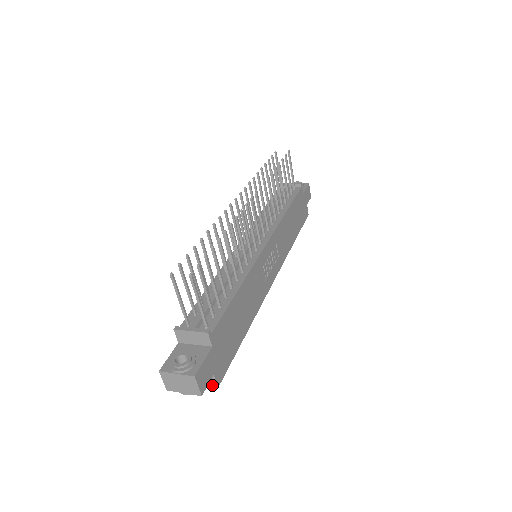
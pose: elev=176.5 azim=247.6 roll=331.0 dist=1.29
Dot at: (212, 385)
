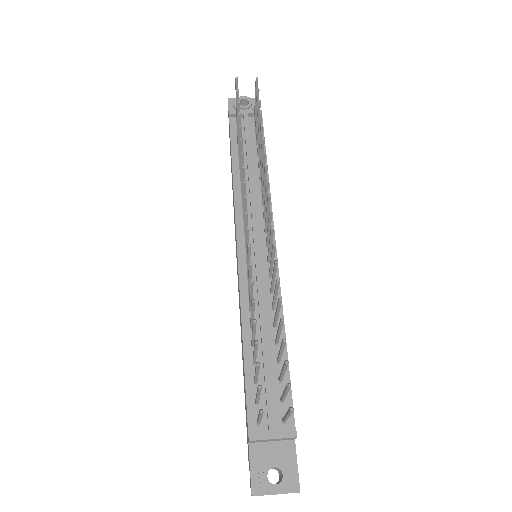
Dot at: occluded
